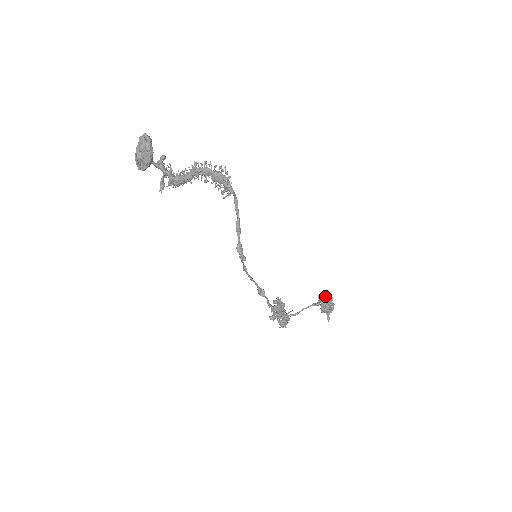
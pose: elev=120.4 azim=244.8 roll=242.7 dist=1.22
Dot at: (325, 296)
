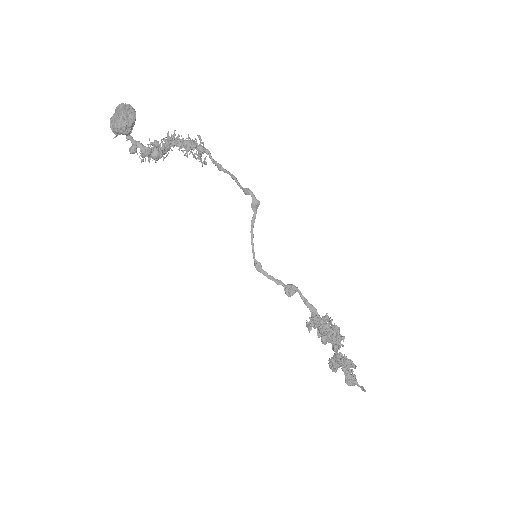
Dot at: (334, 356)
